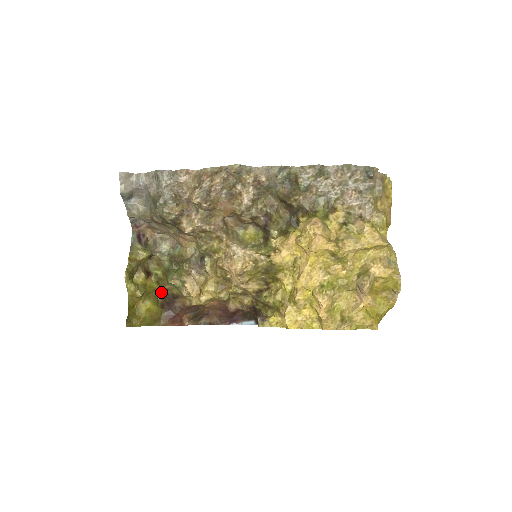
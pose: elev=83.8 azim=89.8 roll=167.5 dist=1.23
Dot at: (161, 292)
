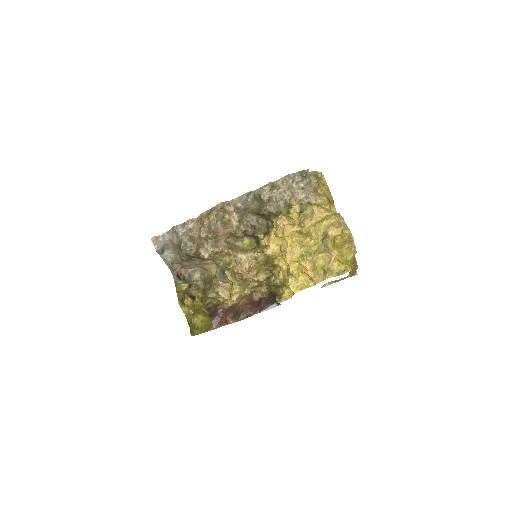
Dot at: (206, 307)
